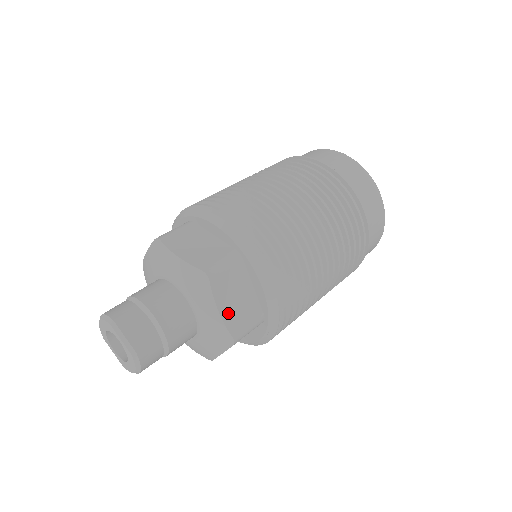
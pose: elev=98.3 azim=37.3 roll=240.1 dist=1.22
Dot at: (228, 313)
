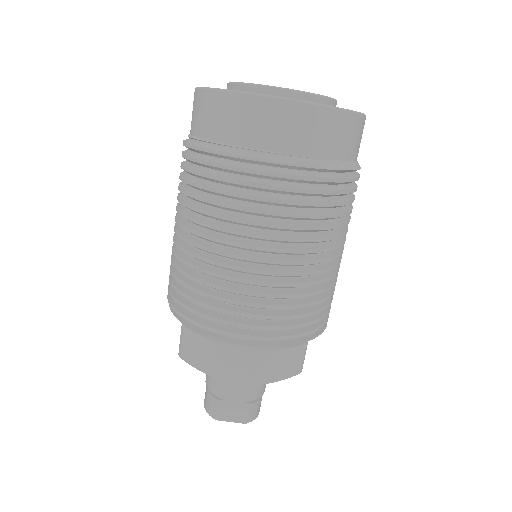
Dot at: (279, 374)
